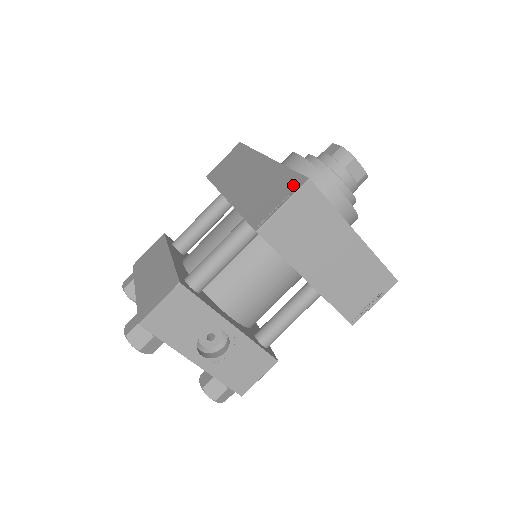
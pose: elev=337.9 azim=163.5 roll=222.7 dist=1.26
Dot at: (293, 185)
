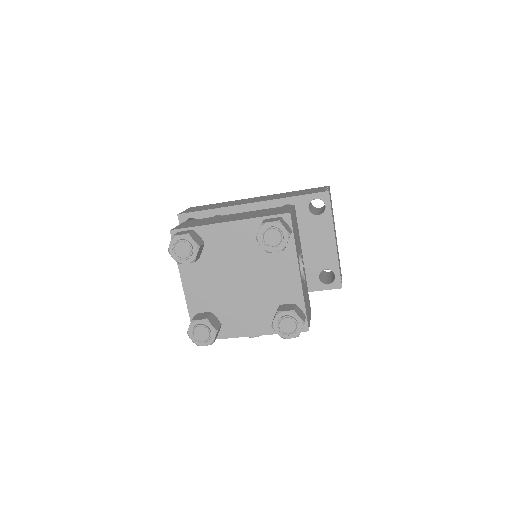
Dot at: occluded
